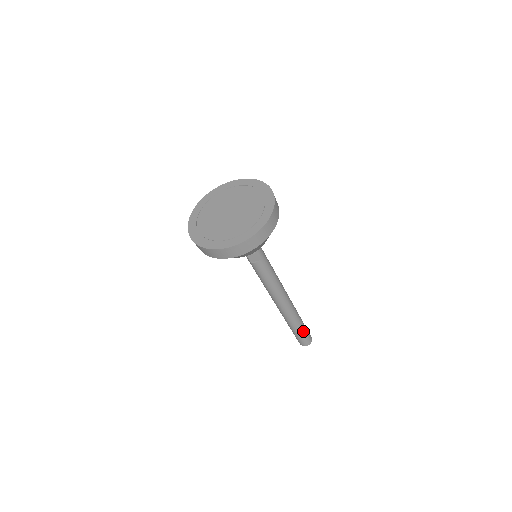
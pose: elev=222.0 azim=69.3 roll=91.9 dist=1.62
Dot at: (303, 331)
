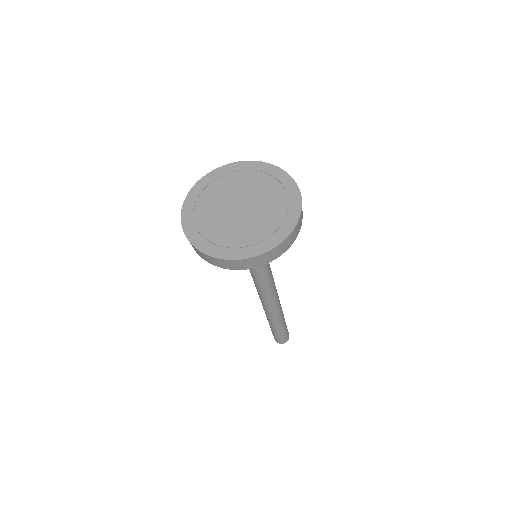
Dot at: (284, 329)
